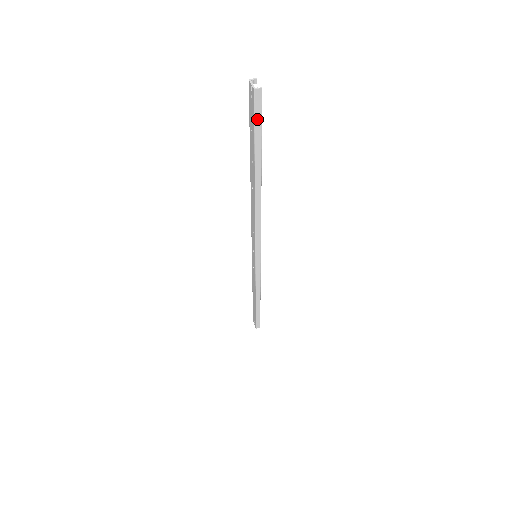
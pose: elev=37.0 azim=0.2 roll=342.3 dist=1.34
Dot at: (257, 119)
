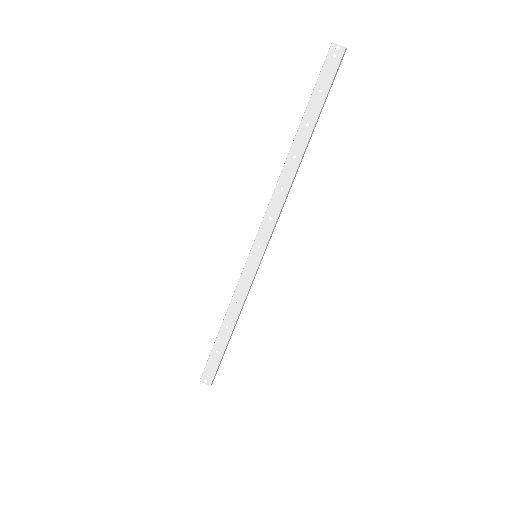
Dot at: (334, 77)
